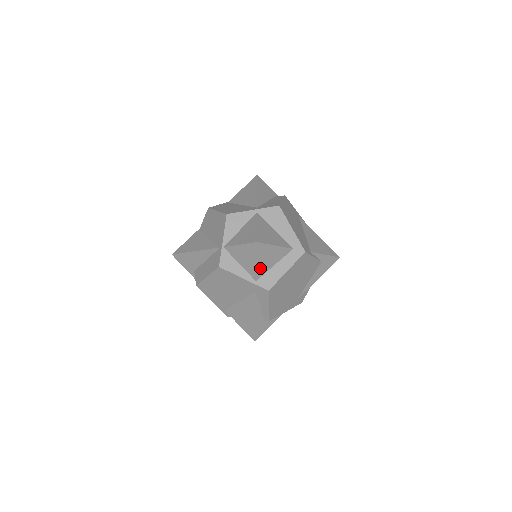
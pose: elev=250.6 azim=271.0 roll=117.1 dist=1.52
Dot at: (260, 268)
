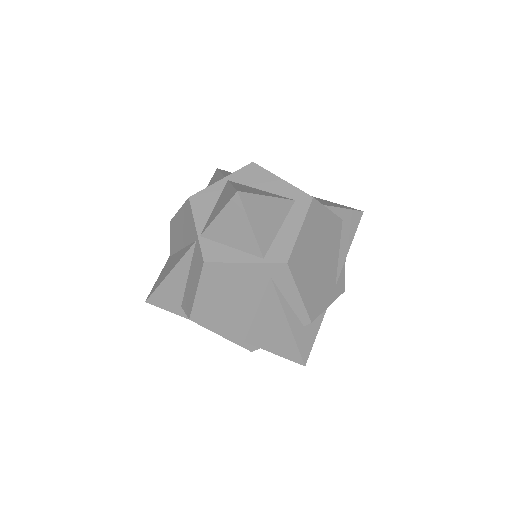
Dot at: (260, 236)
